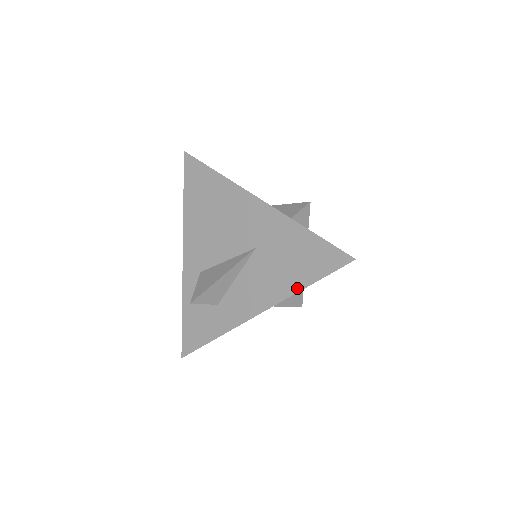
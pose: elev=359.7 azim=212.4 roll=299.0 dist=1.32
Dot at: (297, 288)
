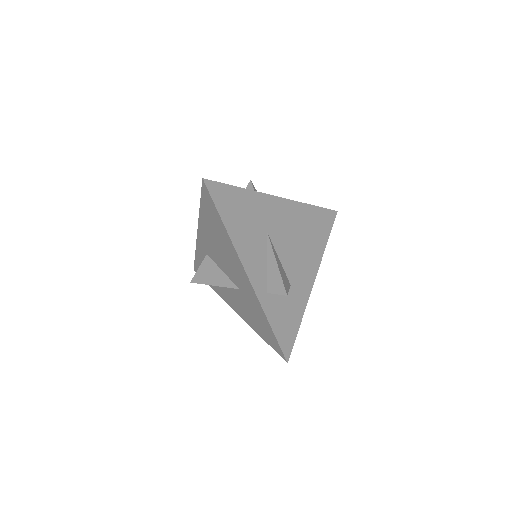
Dot at: (256, 330)
